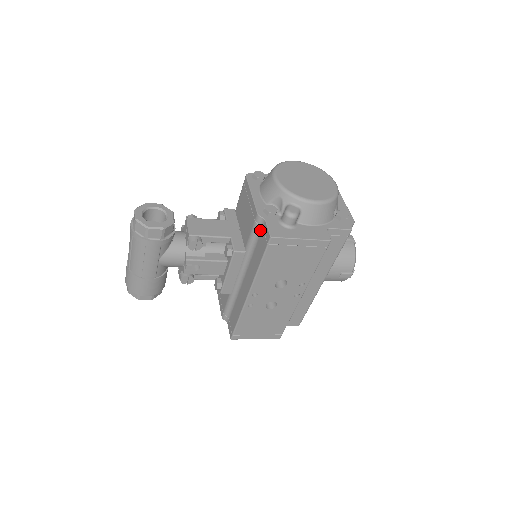
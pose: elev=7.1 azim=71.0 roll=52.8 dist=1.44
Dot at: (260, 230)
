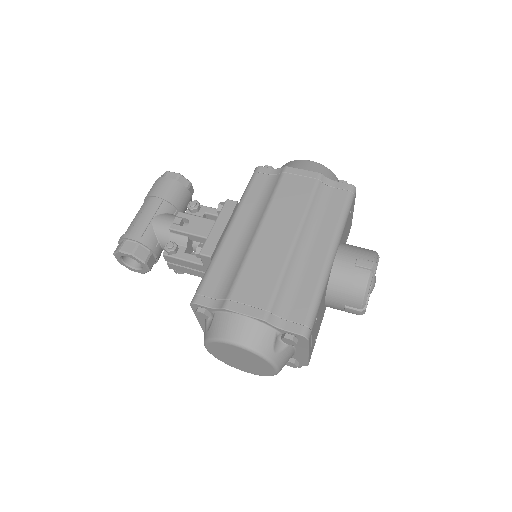
Dot at: occluded
